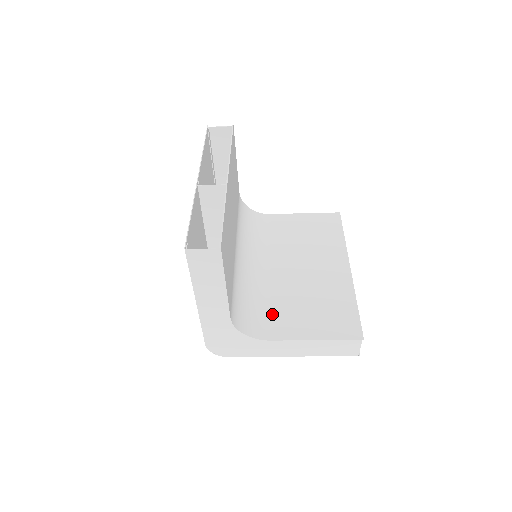
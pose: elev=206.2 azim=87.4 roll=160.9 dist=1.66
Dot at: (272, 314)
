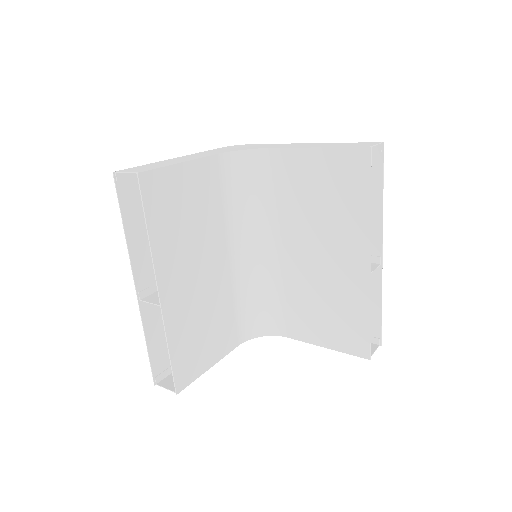
Dot at: (286, 310)
